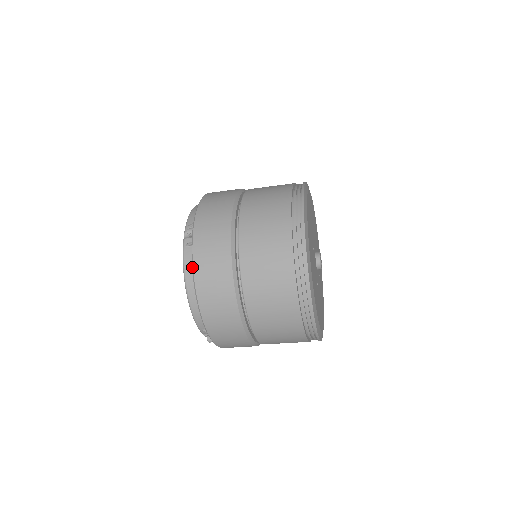
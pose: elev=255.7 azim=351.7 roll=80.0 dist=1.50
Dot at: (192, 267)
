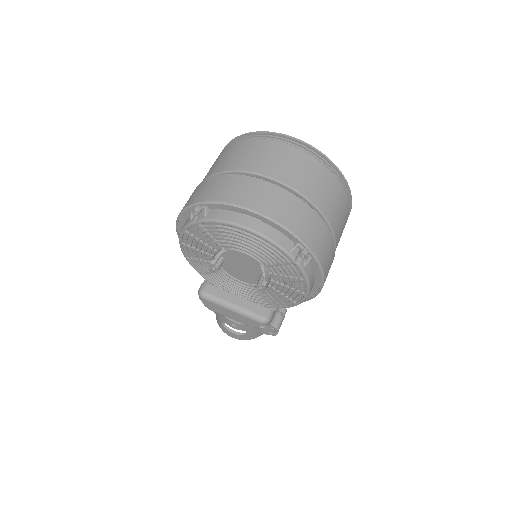
Dot at: (225, 204)
